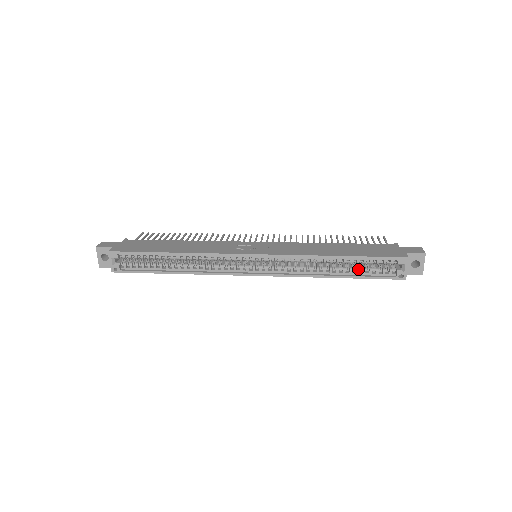
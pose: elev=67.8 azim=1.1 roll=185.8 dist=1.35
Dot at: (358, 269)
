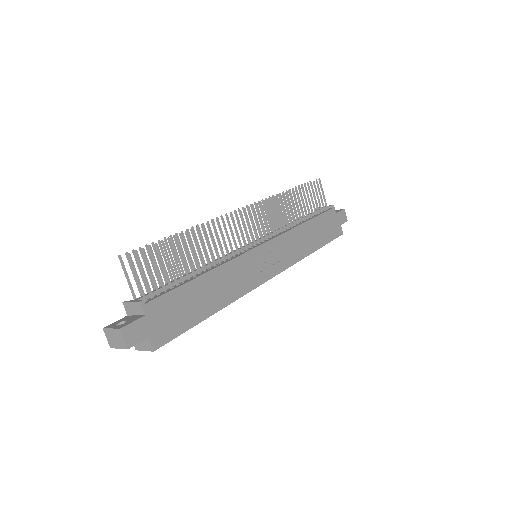
Dot at: occluded
